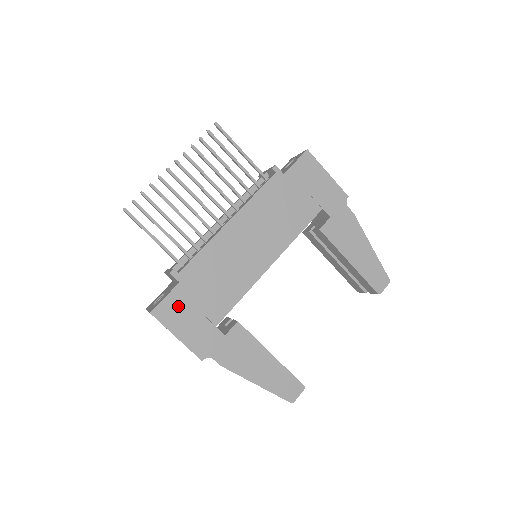
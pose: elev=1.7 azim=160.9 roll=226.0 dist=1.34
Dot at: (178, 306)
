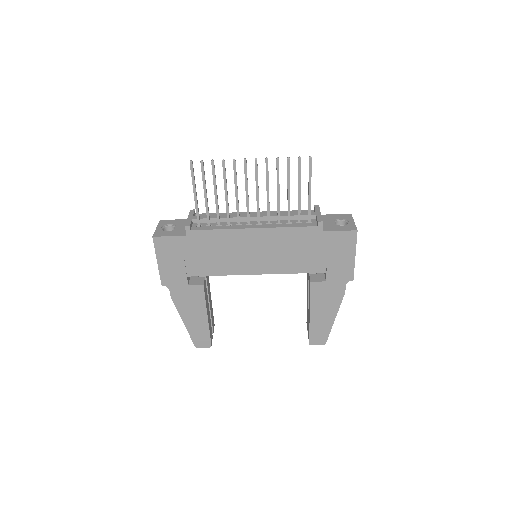
Dot at: (173, 247)
